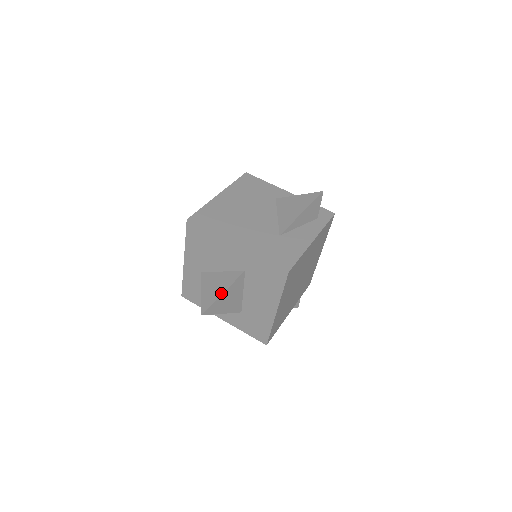
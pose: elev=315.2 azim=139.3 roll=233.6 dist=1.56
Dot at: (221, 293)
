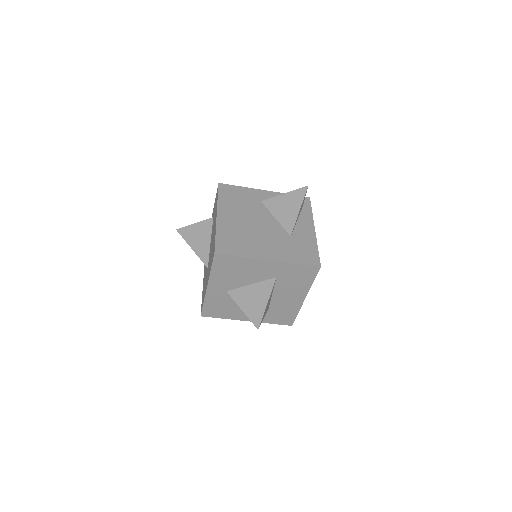
Dot at: (265, 304)
